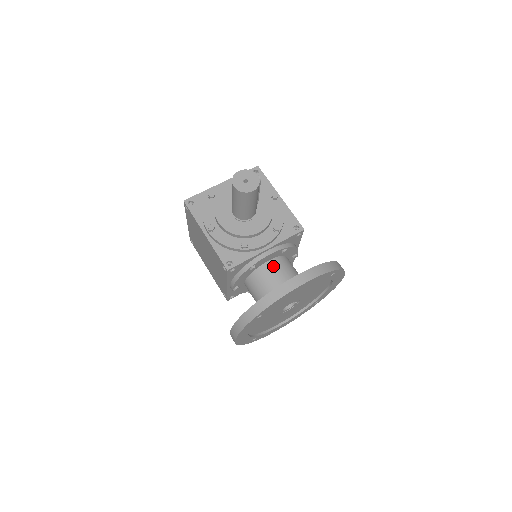
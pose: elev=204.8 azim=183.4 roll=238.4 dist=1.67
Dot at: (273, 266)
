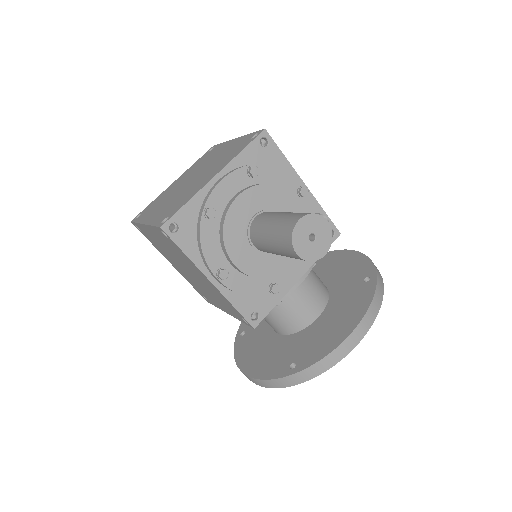
Dot at: occluded
